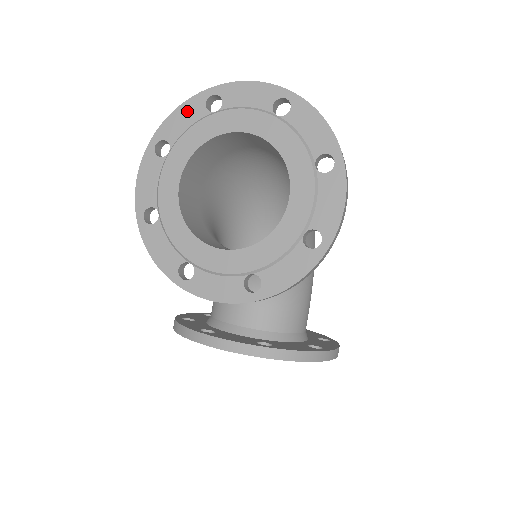
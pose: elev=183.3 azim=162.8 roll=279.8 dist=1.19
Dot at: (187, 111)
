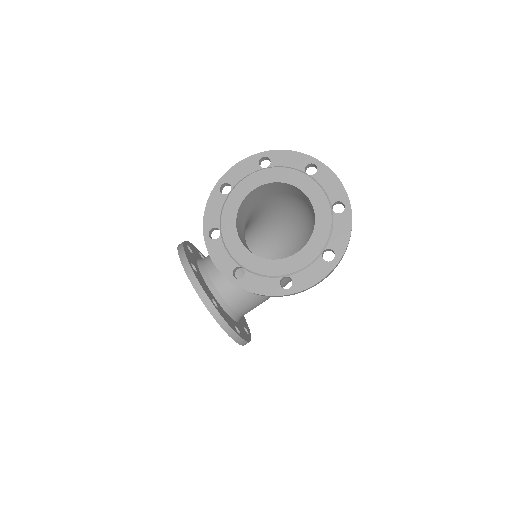
Dot at: (295, 158)
